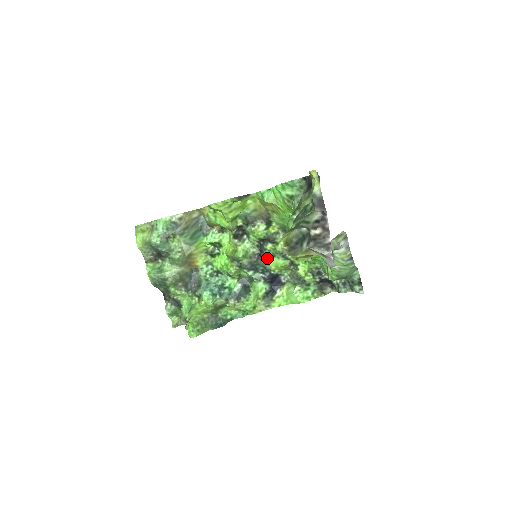
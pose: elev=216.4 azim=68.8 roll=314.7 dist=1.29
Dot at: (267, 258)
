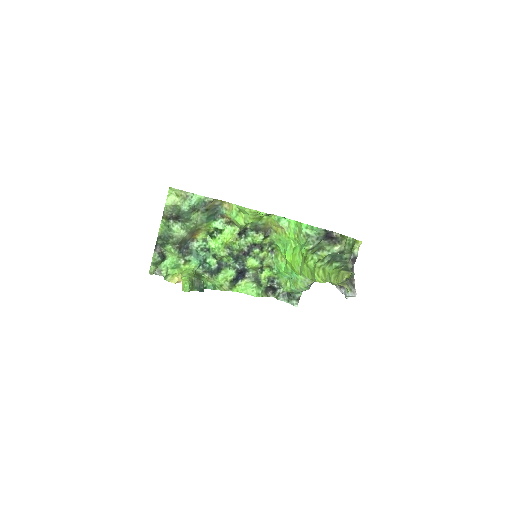
Dot at: (249, 257)
